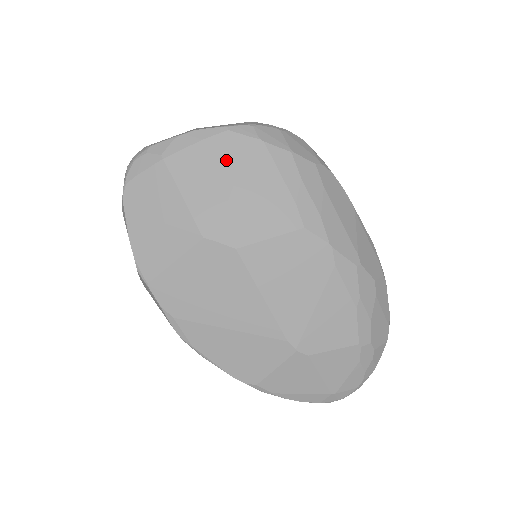
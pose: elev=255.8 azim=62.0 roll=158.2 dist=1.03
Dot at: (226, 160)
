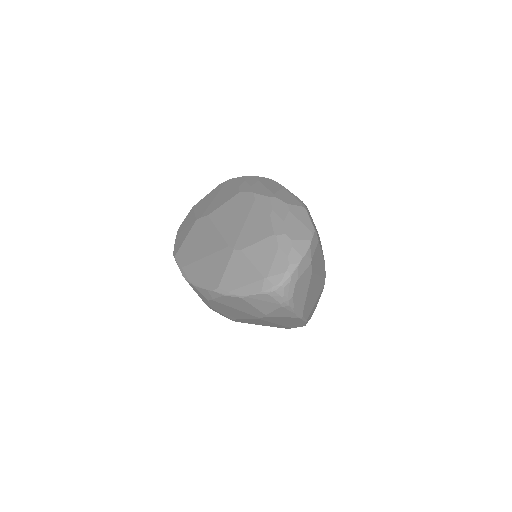
Dot at: (215, 193)
